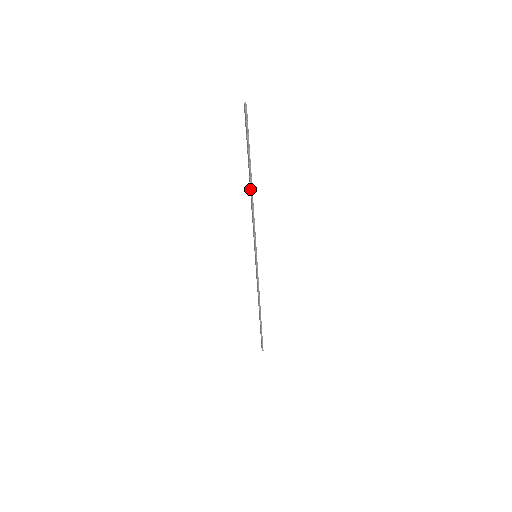
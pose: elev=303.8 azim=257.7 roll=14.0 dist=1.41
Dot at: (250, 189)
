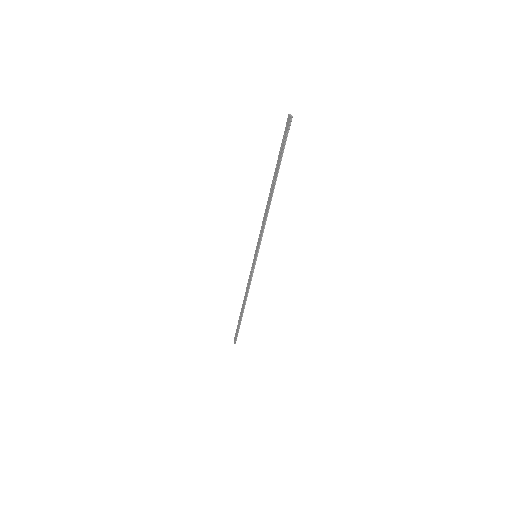
Dot at: (270, 194)
